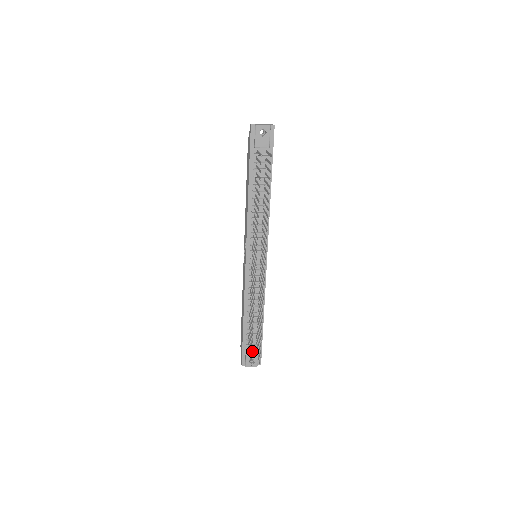
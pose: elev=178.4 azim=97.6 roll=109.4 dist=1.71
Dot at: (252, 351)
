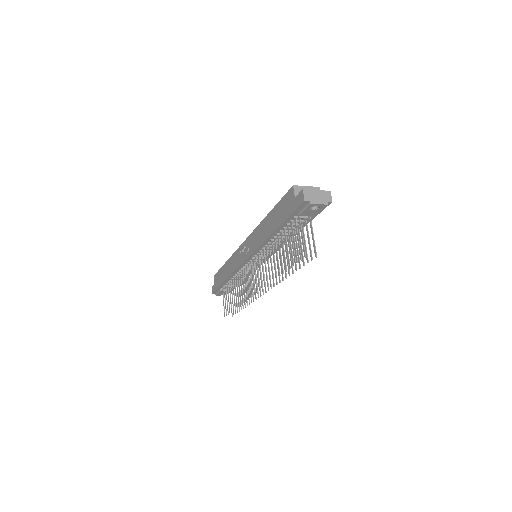
Dot at: (225, 291)
